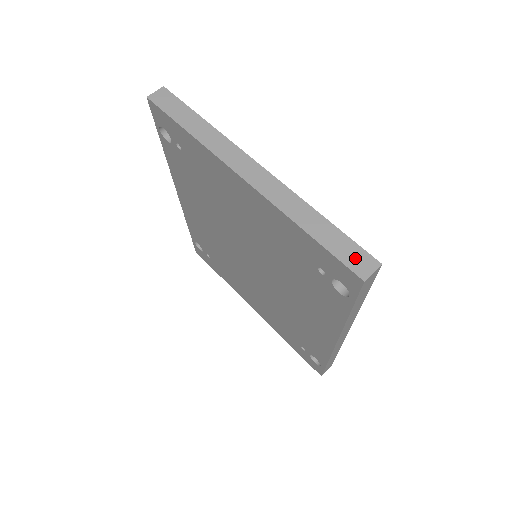
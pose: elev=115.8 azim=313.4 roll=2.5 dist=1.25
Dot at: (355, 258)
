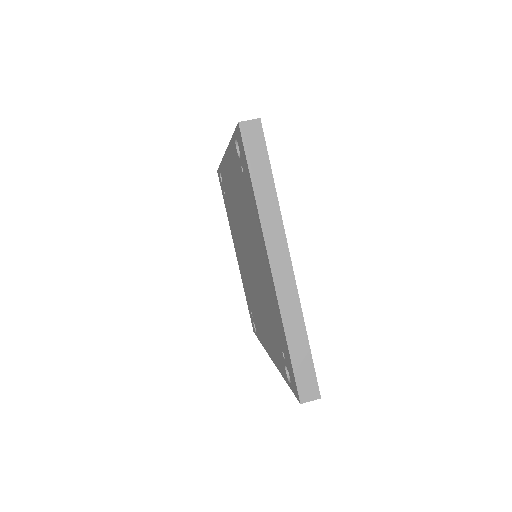
Dot at: (307, 384)
